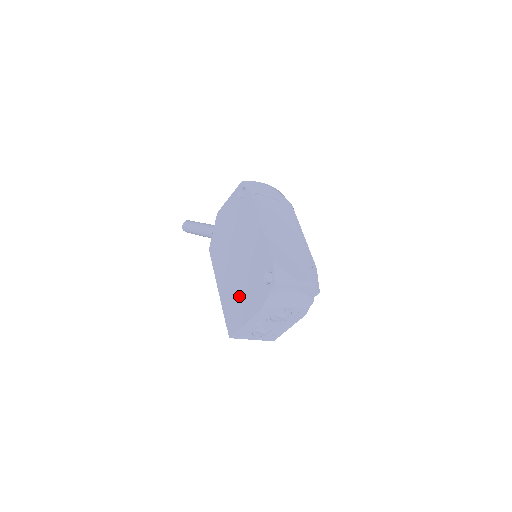
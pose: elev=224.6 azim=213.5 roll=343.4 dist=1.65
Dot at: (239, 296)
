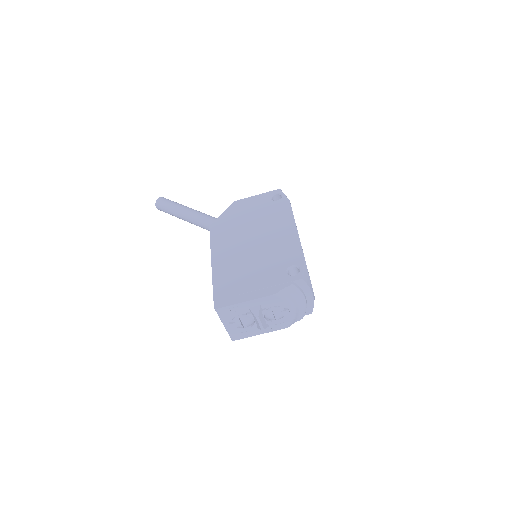
Dot at: (244, 275)
